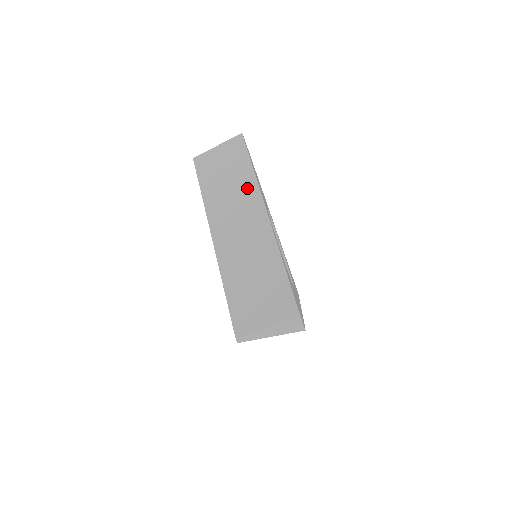
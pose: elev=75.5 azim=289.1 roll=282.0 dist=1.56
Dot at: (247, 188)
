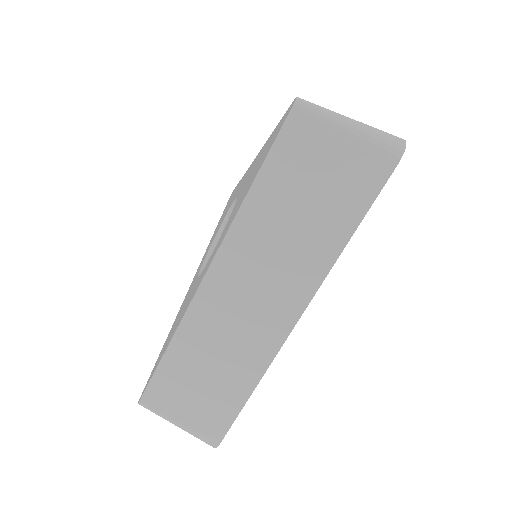
Dot at: (312, 259)
